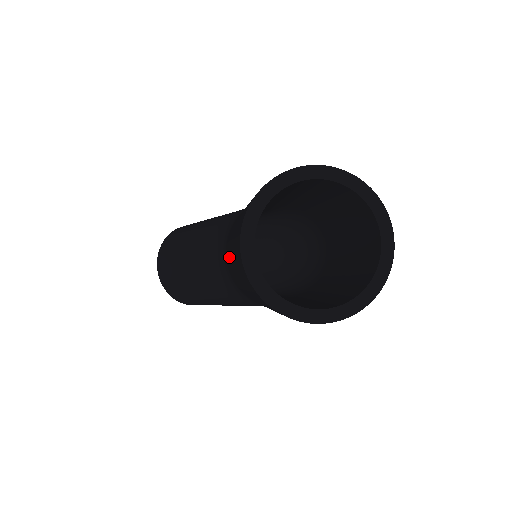
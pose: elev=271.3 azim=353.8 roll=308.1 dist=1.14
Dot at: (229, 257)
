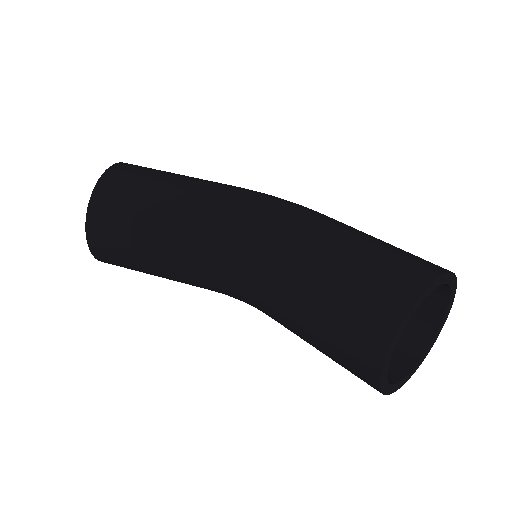
Dot at: (288, 303)
